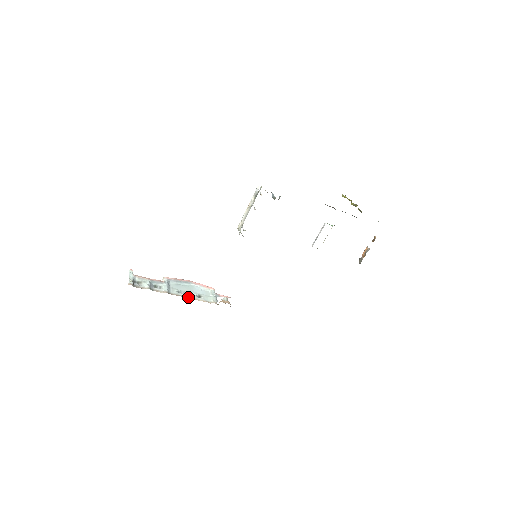
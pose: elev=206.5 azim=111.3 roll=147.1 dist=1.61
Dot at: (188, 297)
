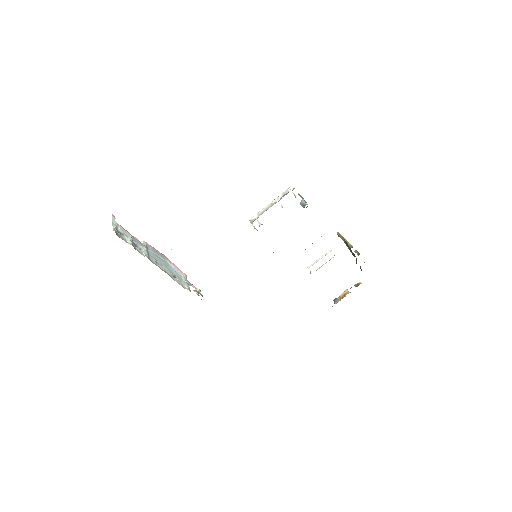
Dot at: (166, 272)
